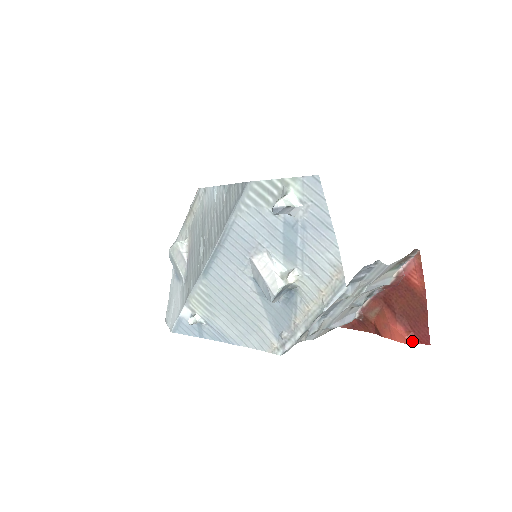
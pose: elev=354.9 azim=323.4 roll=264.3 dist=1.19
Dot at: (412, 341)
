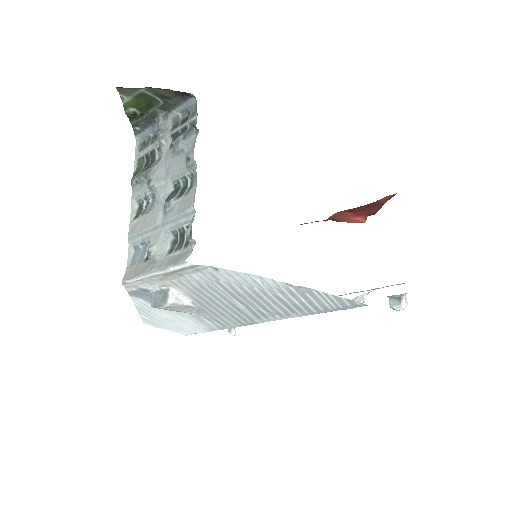
Dot at: occluded
